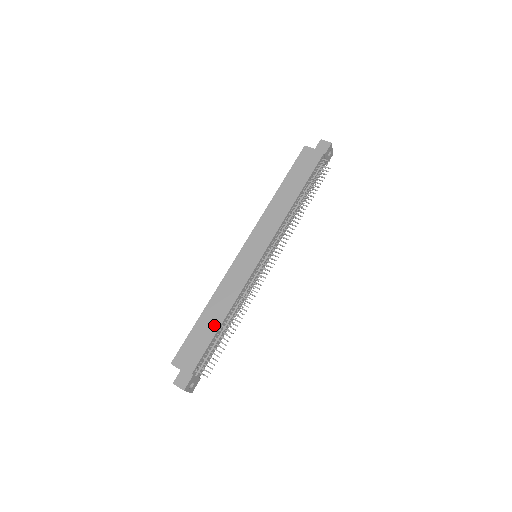
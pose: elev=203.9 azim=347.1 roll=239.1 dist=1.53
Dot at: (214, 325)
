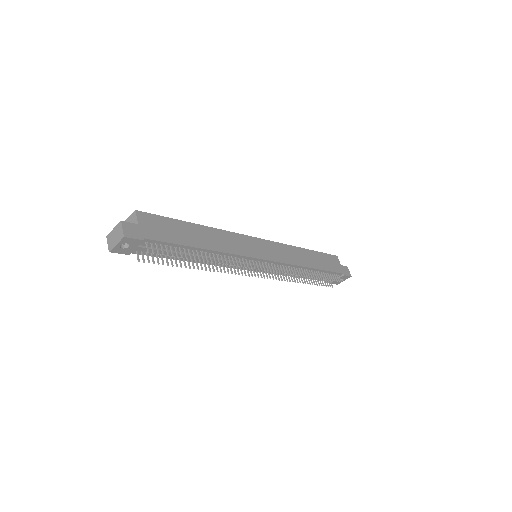
Dot at: (196, 241)
